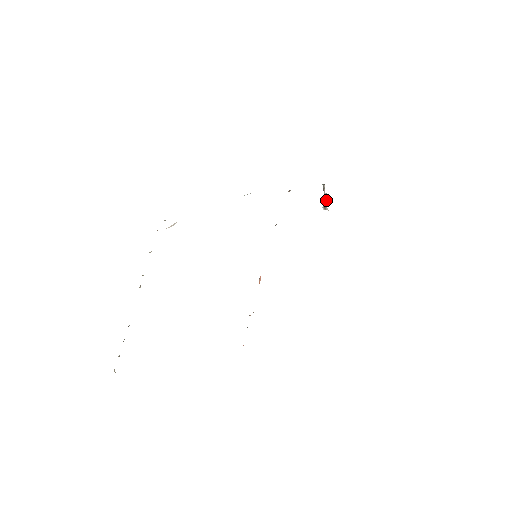
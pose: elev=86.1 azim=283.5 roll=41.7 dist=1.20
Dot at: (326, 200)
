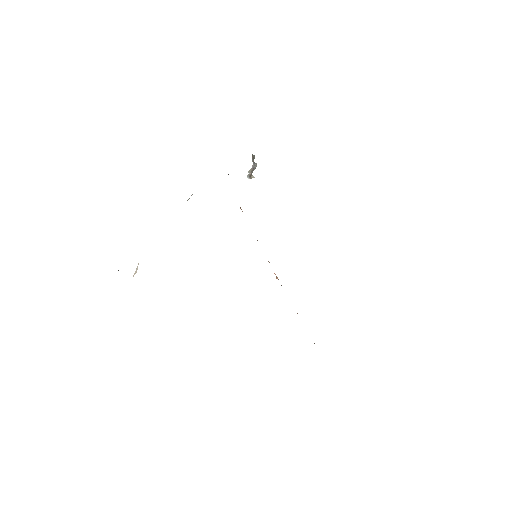
Dot at: (253, 169)
